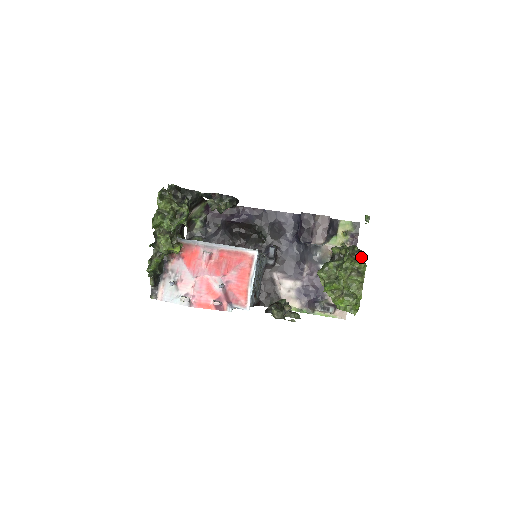
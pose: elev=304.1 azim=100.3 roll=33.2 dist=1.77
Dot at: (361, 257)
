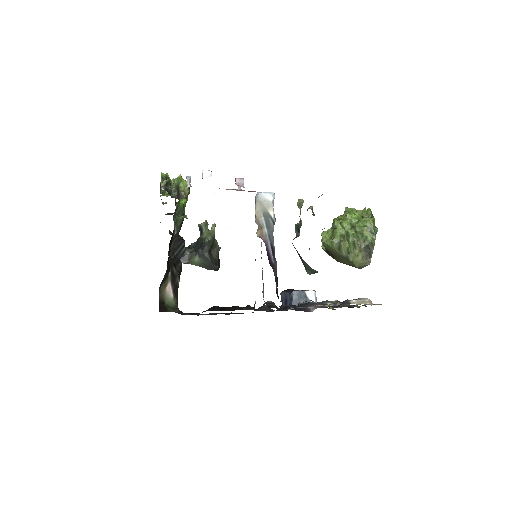
Dot at: occluded
